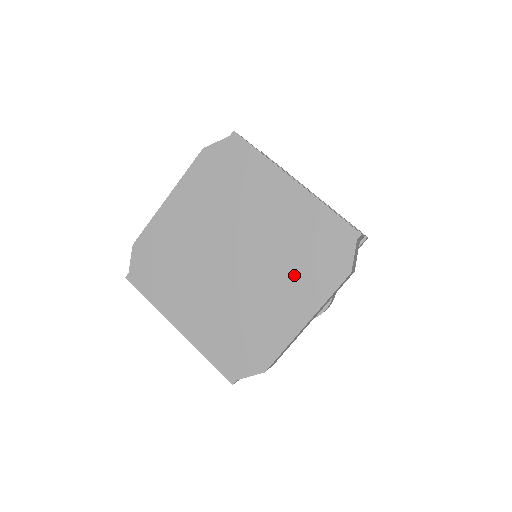
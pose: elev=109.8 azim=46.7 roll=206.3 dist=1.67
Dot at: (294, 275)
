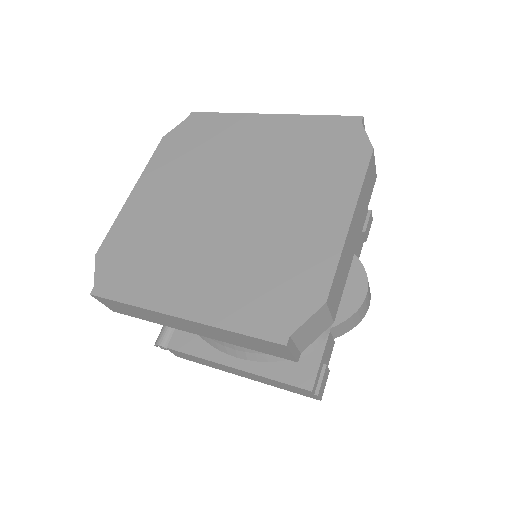
Dot at: (309, 183)
